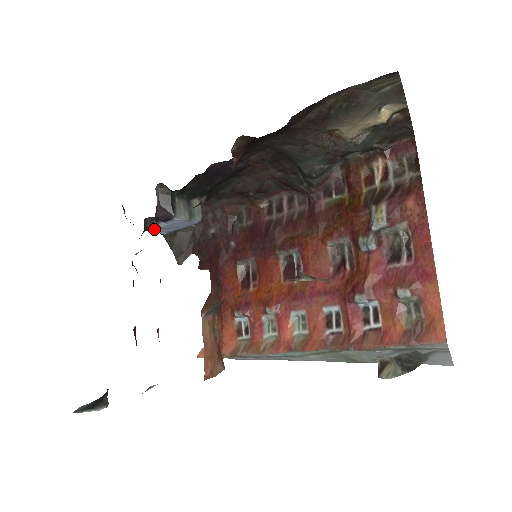
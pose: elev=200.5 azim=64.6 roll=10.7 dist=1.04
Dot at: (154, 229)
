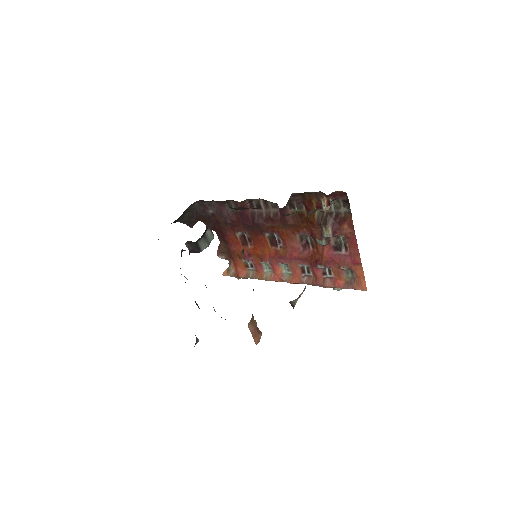
Dot at: occluded
